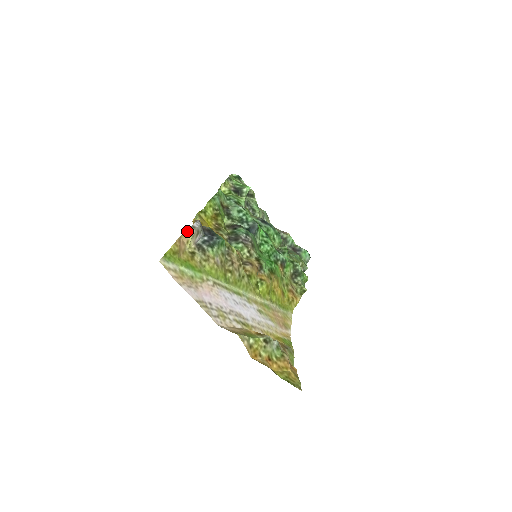
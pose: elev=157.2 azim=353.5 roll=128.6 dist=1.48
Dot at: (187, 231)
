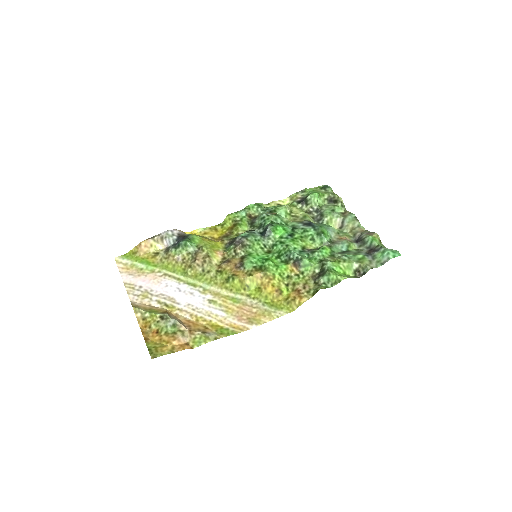
Dot at: (150, 238)
